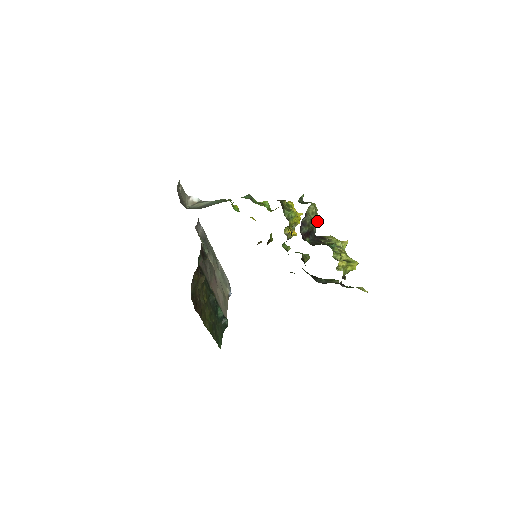
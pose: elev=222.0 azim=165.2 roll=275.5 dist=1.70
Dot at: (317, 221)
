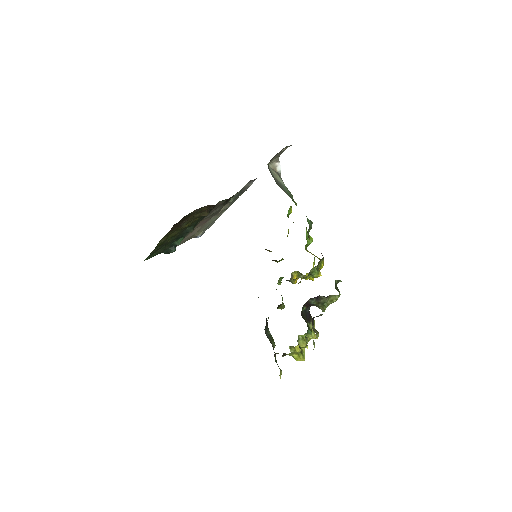
Dot at: occluded
